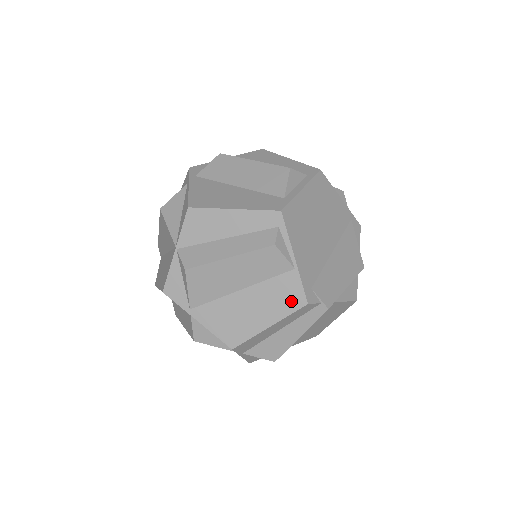
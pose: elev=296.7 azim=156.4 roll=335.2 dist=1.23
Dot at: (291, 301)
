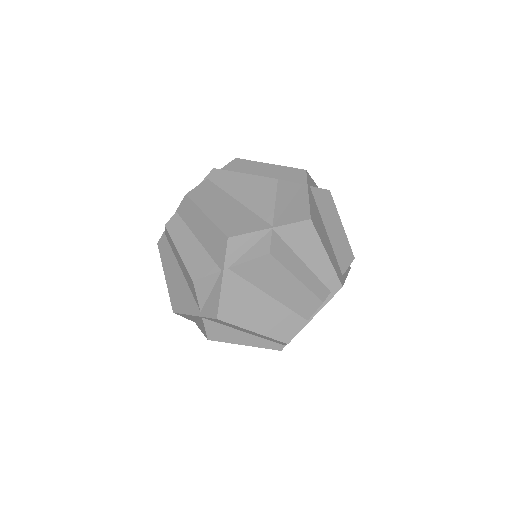
Dot at: (283, 333)
